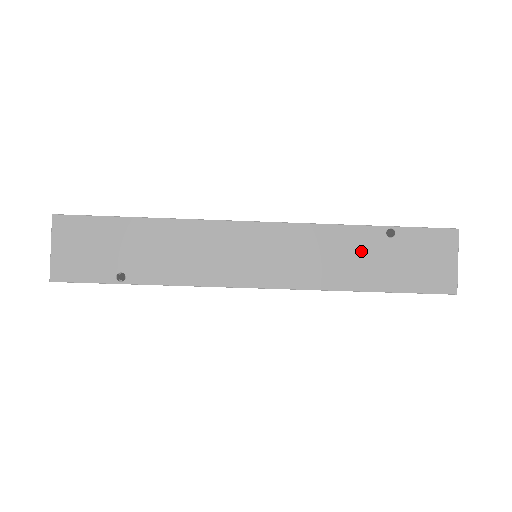
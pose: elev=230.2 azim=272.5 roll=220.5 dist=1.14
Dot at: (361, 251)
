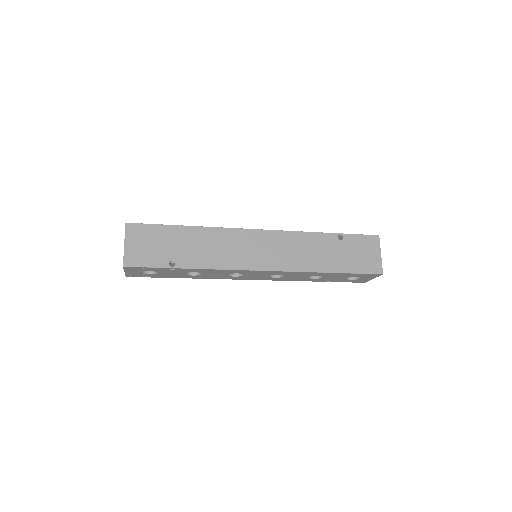
Dot at: (324, 248)
